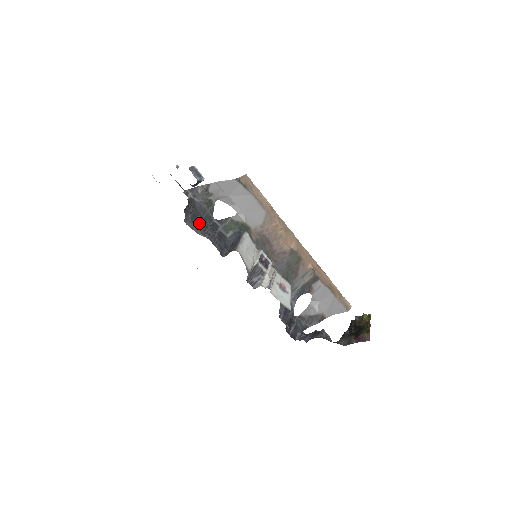
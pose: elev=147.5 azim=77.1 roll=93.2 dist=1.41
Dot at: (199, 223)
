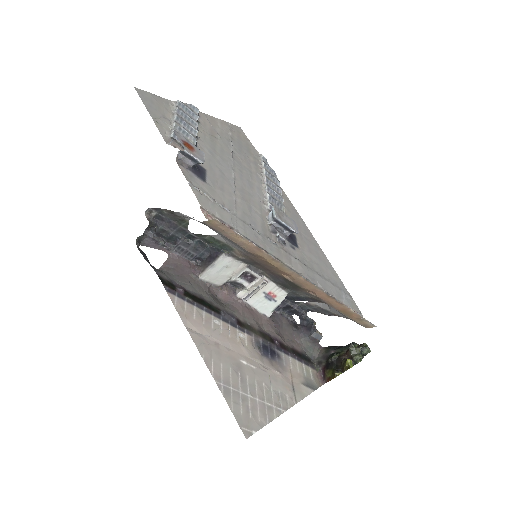
Dot at: (167, 237)
